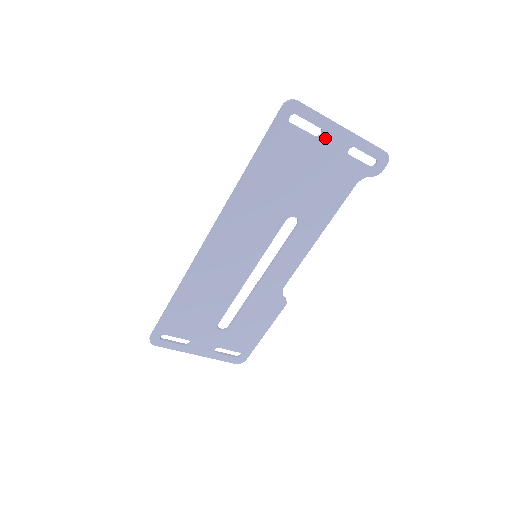
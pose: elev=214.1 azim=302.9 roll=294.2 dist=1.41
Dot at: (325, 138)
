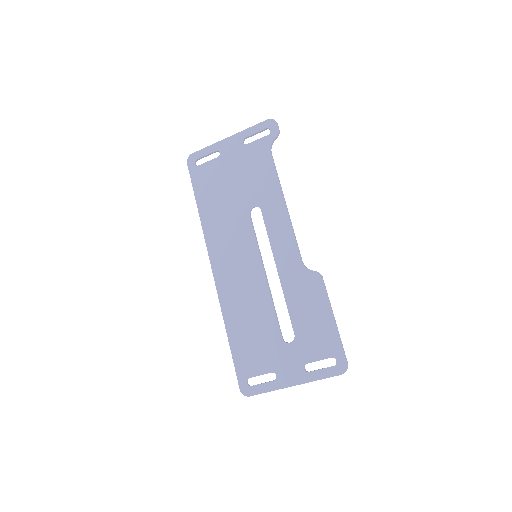
Dot at: (223, 152)
